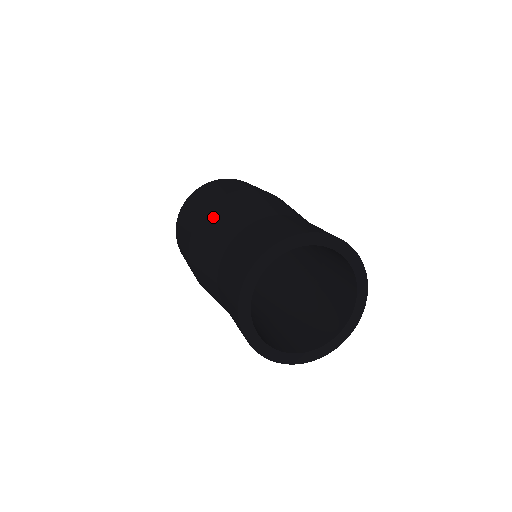
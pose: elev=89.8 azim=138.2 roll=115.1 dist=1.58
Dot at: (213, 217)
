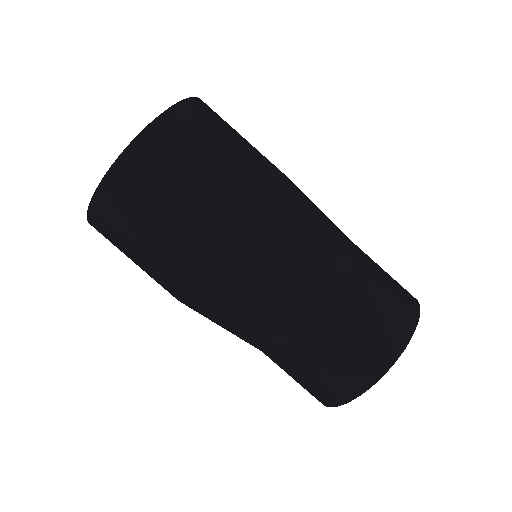
Dot at: (222, 302)
